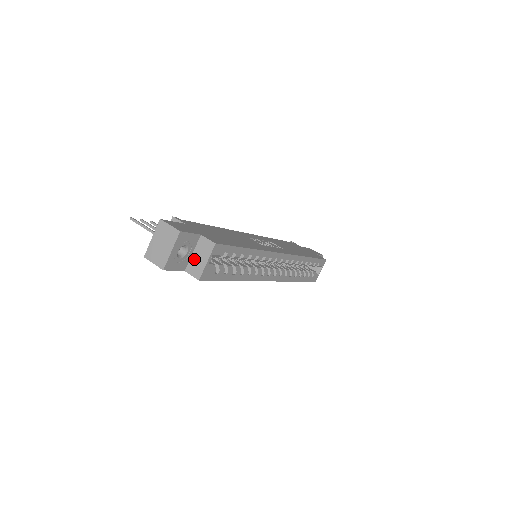
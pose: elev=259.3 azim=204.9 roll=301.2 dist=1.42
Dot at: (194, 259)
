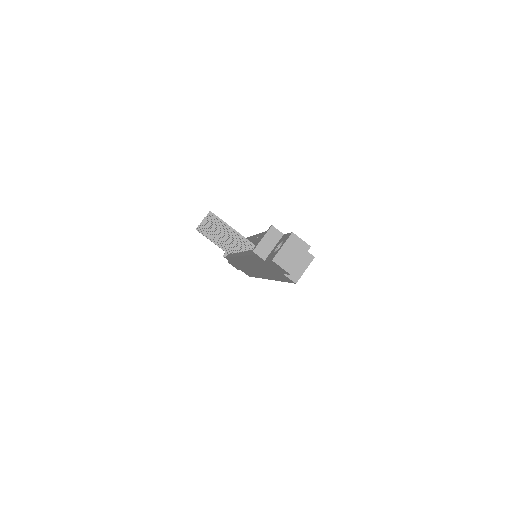
Dot at: occluded
